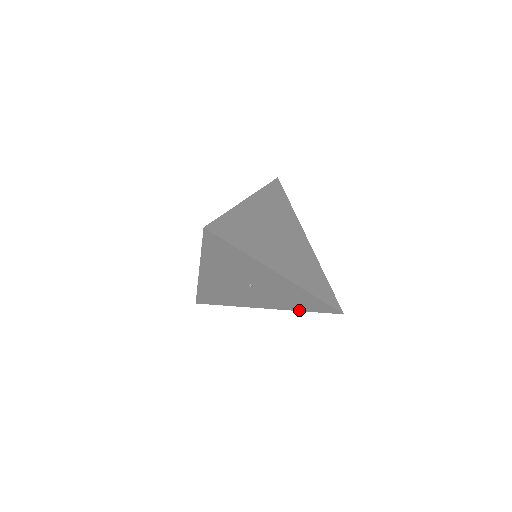
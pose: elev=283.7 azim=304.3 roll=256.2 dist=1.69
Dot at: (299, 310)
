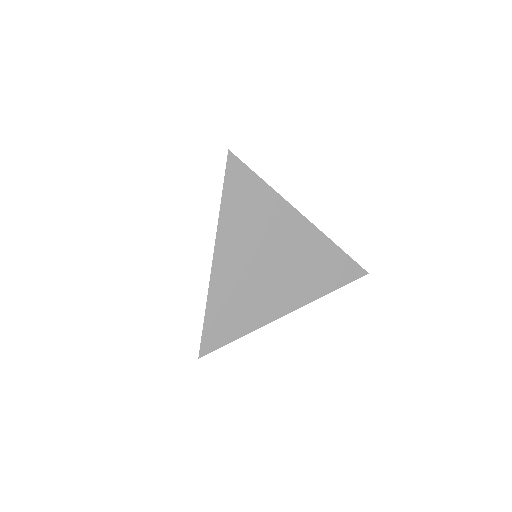
Dot at: occluded
